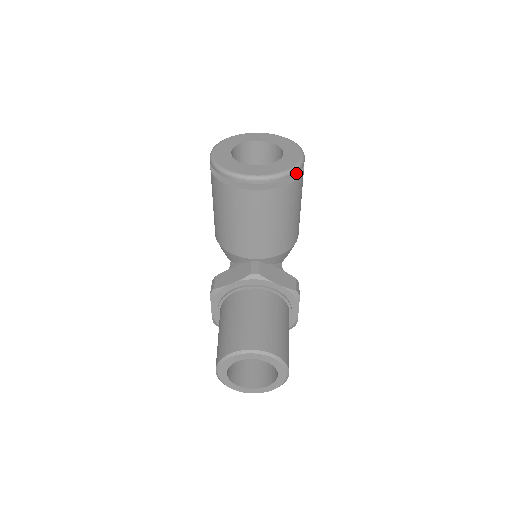
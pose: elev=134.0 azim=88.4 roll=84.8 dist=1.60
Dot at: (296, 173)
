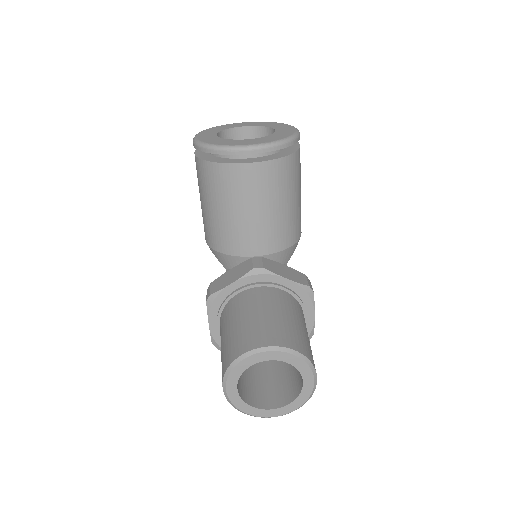
Dot at: (293, 144)
